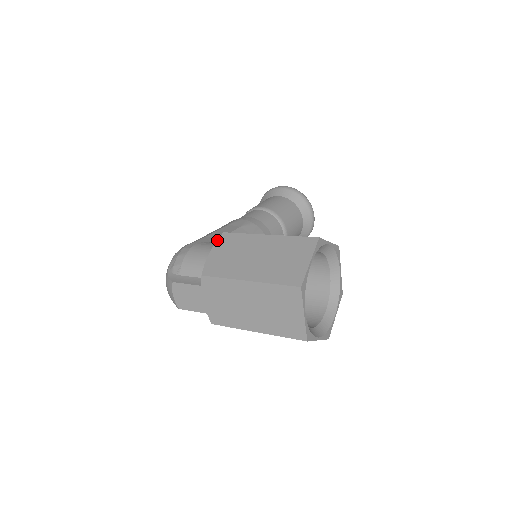
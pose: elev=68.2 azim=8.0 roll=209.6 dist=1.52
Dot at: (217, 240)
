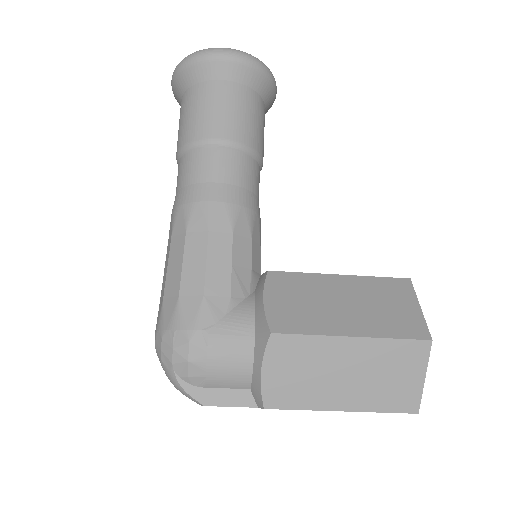
Dot at: (266, 349)
